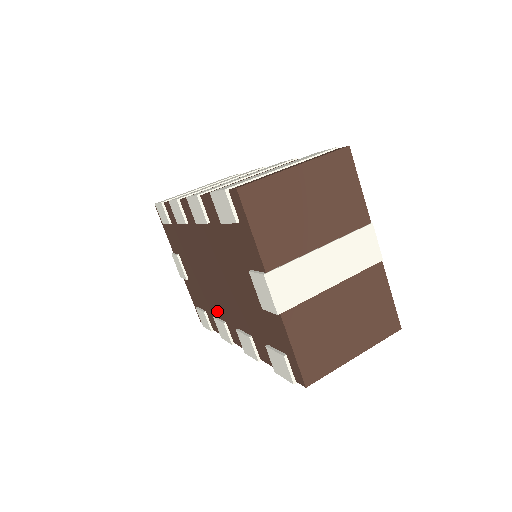
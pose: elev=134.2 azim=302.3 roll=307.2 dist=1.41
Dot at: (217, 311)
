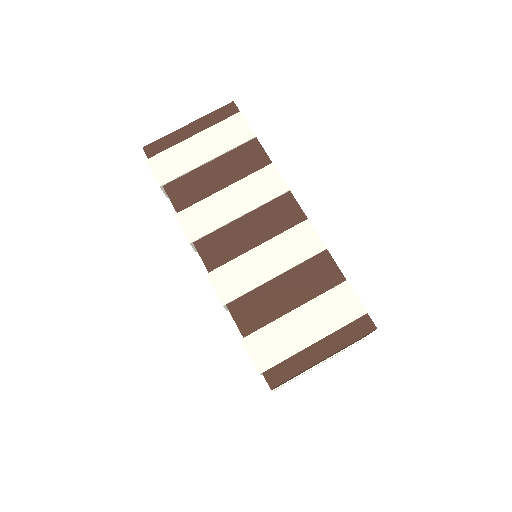
Dot at: occluded
